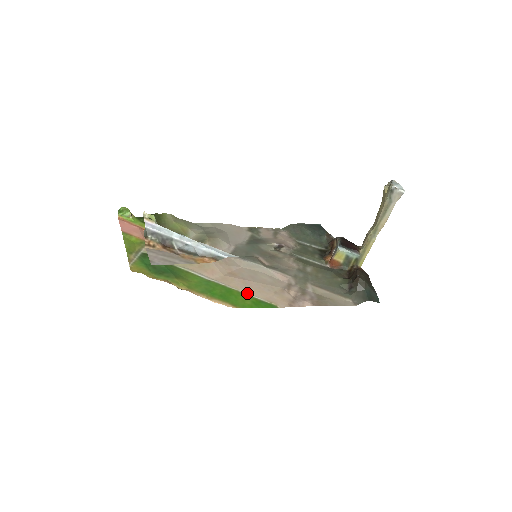
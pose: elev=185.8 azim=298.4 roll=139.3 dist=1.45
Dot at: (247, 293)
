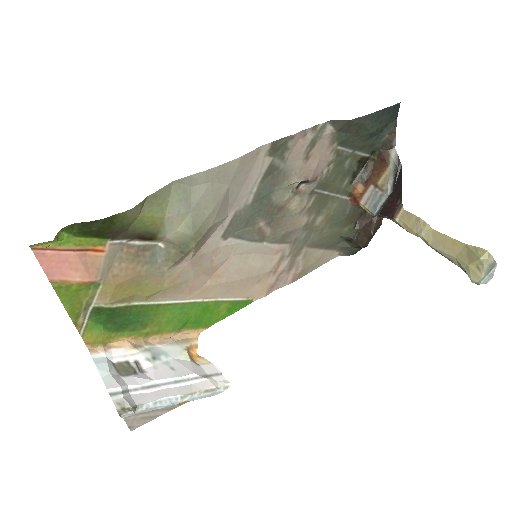
Dot at: (225, 299)
